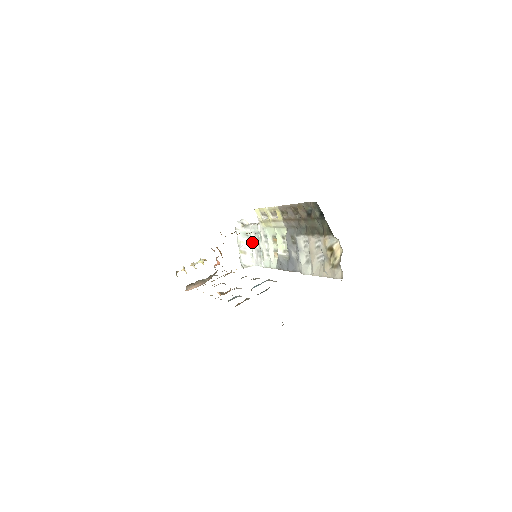
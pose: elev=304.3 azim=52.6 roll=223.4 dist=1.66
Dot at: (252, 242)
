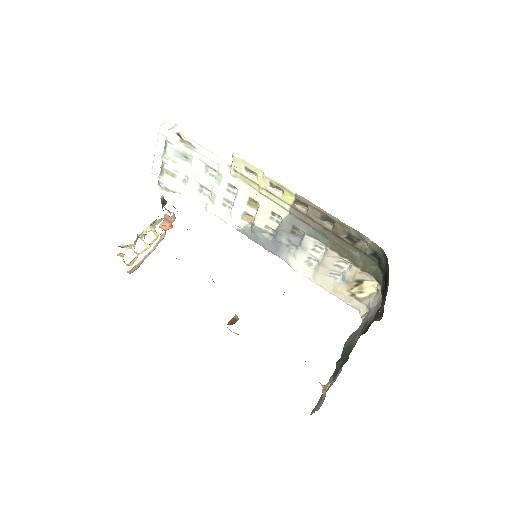
Dot at: (193, 169)
